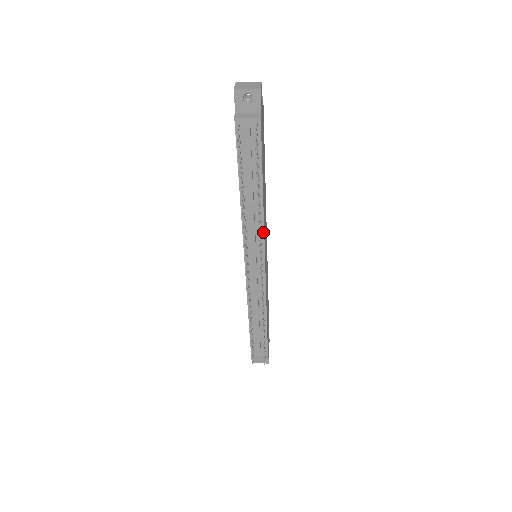
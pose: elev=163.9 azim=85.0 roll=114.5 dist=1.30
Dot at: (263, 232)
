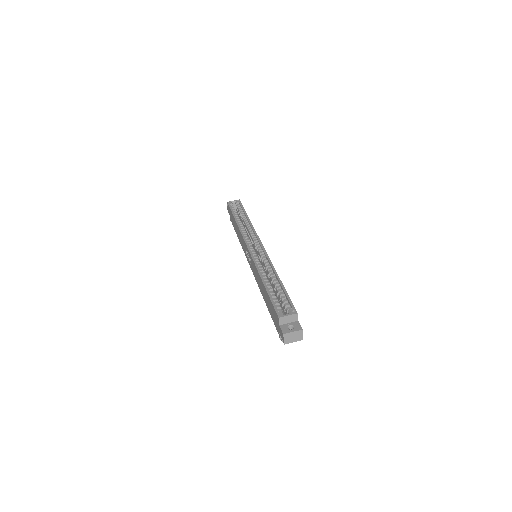
Dot at: occluded
